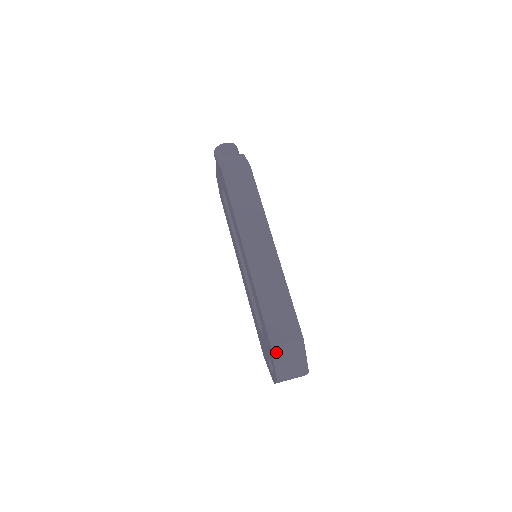
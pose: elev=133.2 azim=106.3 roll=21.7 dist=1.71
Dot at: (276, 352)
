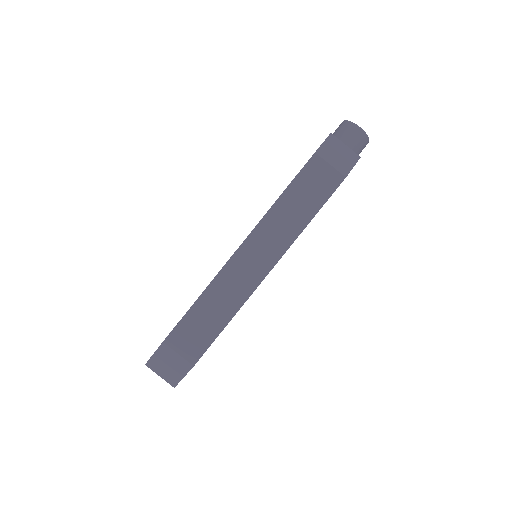
Dot at: (163, 349)
